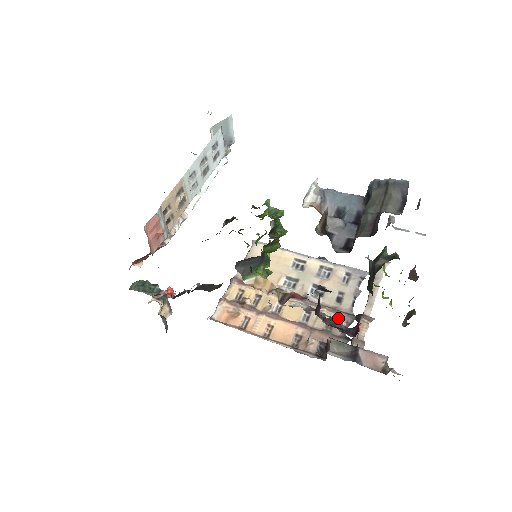
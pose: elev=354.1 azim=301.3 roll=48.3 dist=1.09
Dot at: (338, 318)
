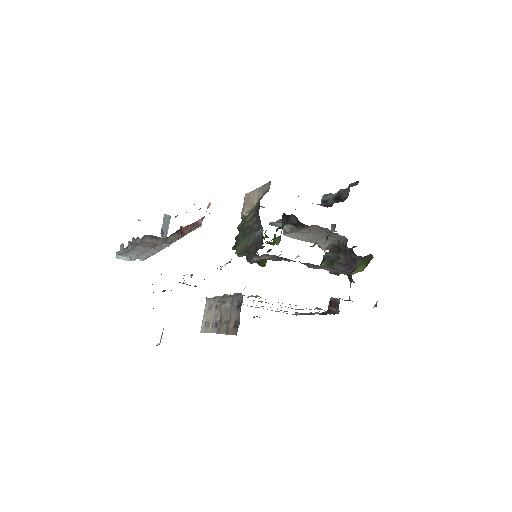
Dot at: occluded
